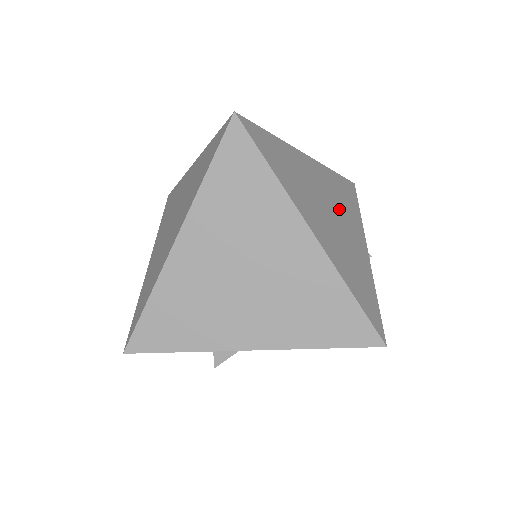
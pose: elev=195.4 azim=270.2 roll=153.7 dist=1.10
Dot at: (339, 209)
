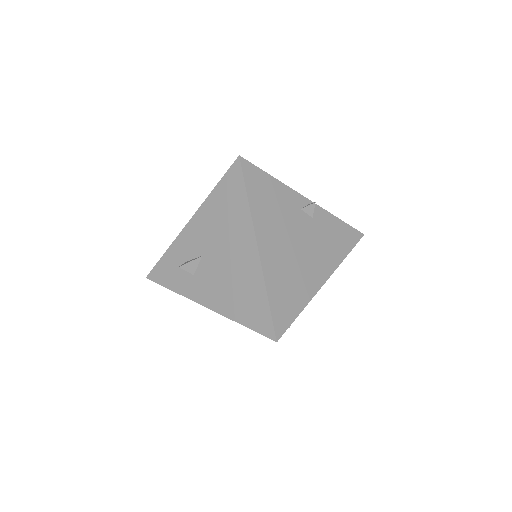
Dot at: occluded
